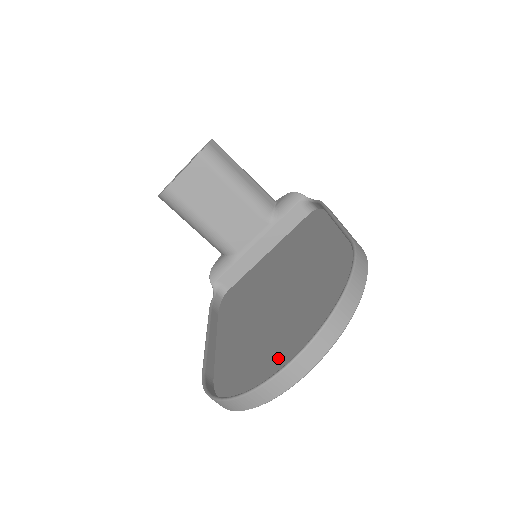
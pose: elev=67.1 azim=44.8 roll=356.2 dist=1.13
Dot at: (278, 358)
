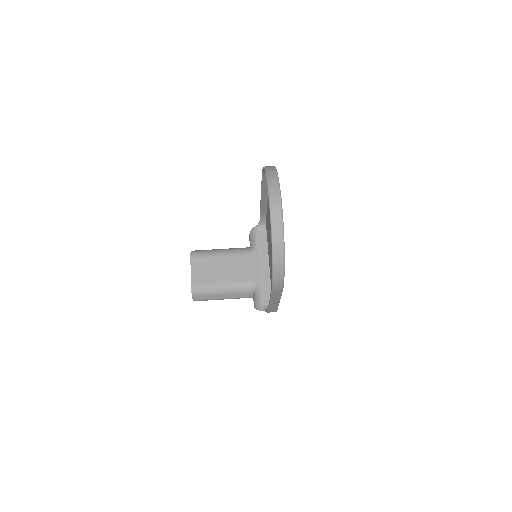
Dot at: occluded
